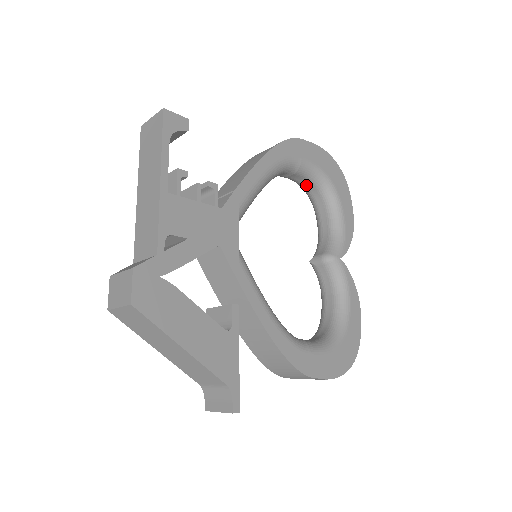
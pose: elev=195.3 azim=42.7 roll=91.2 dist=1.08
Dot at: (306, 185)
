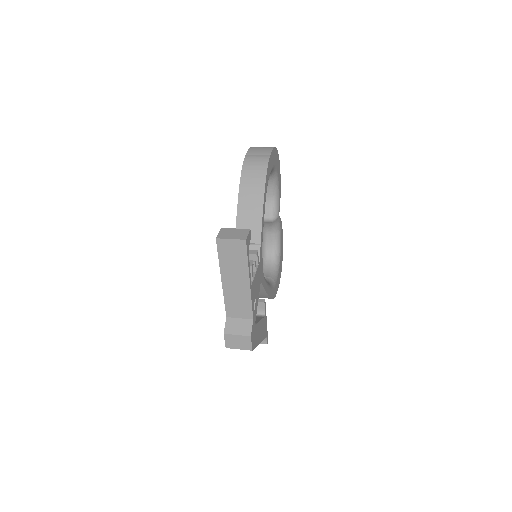
Dot at: occluded
